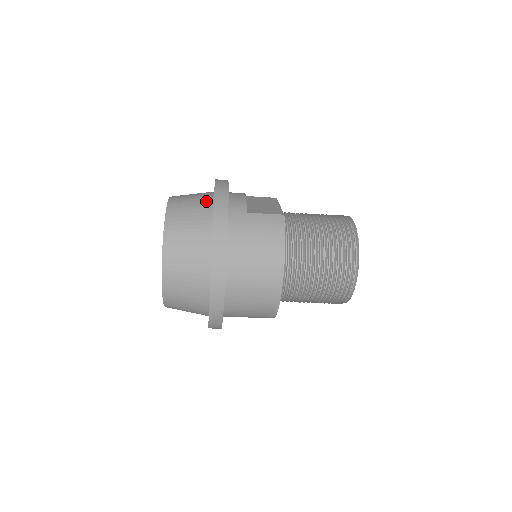
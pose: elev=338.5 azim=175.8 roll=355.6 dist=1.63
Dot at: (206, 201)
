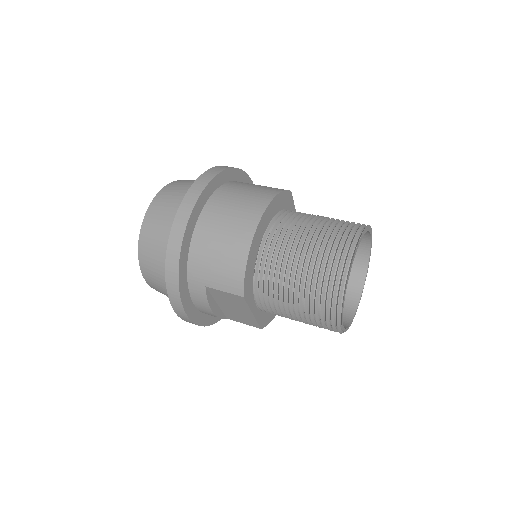
Dot at: occluded
